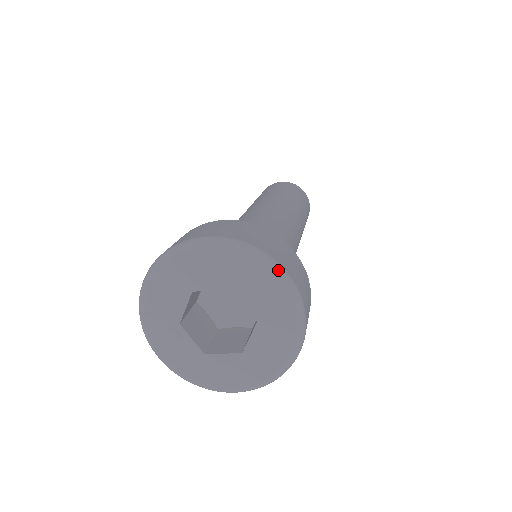
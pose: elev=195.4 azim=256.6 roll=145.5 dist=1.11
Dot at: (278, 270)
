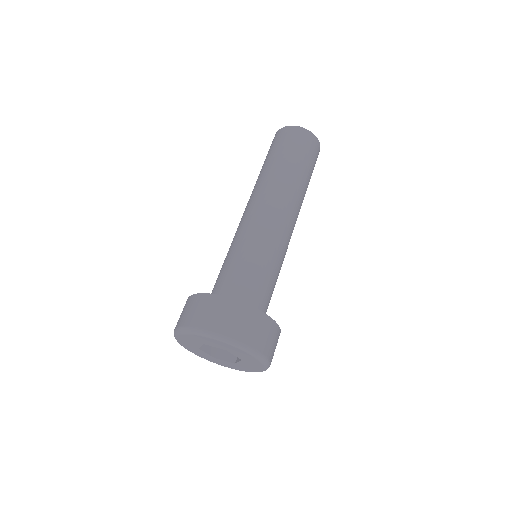
Dot at: (252, 352)
